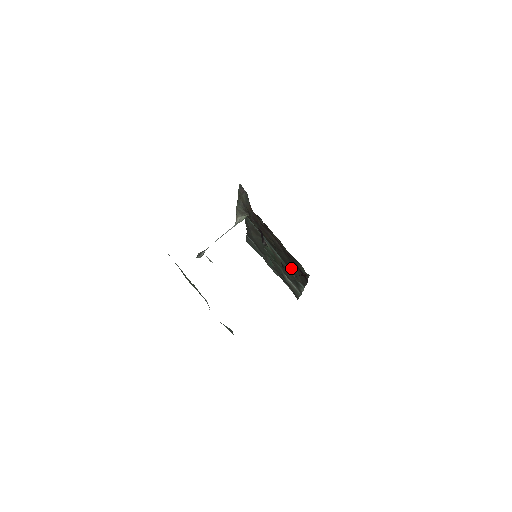
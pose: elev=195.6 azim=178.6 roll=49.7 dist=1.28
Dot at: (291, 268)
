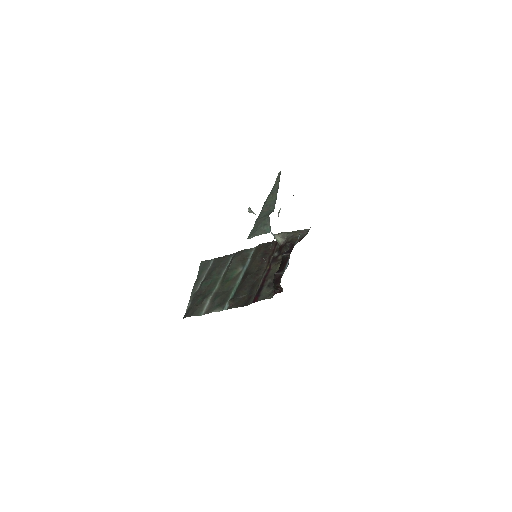
Dot at: (240, 292)
